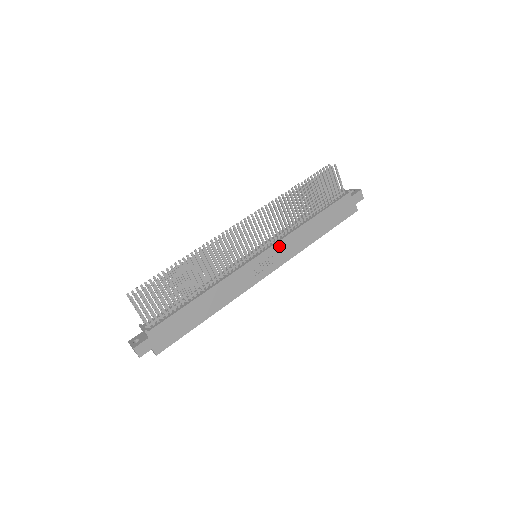
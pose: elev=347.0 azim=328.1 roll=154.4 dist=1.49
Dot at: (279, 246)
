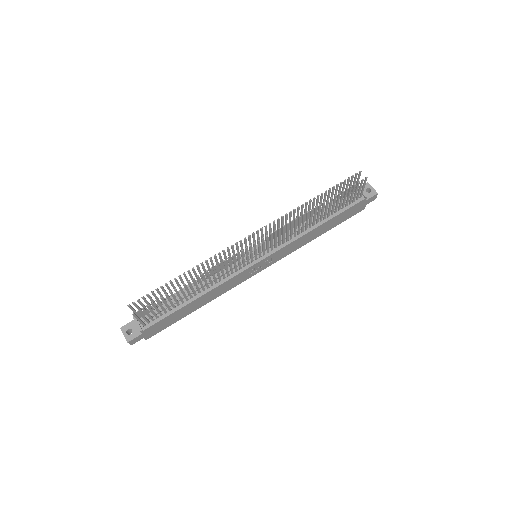
Dot at: (281, 251)
